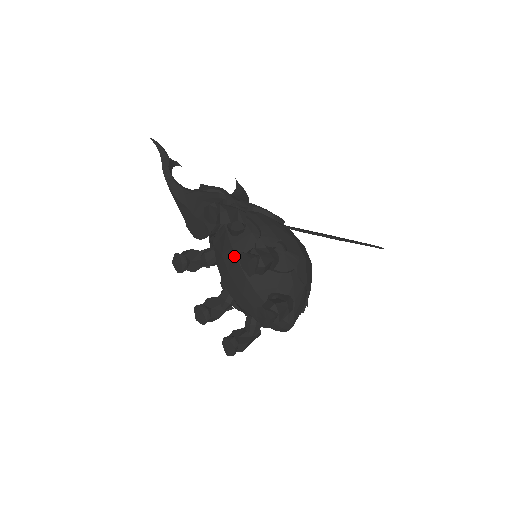
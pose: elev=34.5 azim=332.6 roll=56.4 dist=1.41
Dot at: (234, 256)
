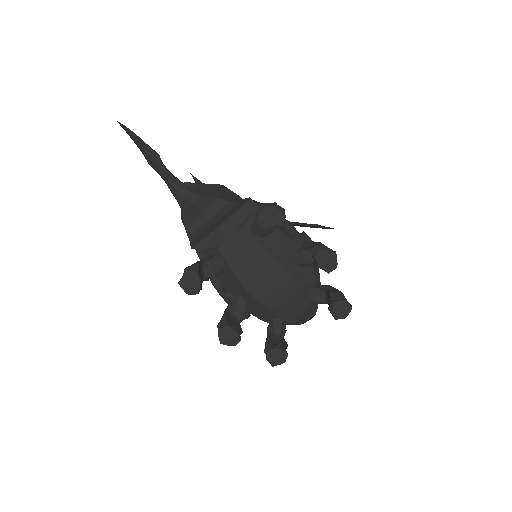
Dot at: (271, 258)
